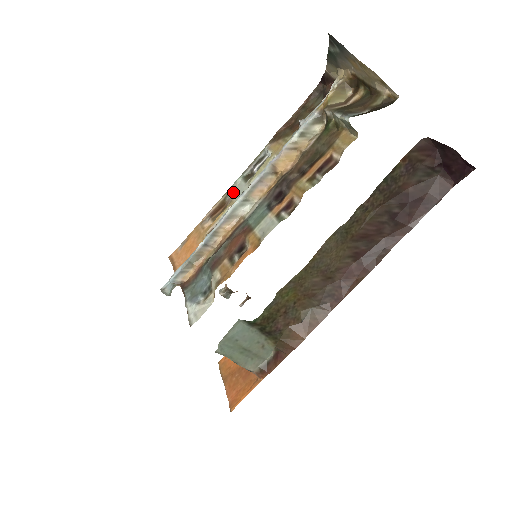
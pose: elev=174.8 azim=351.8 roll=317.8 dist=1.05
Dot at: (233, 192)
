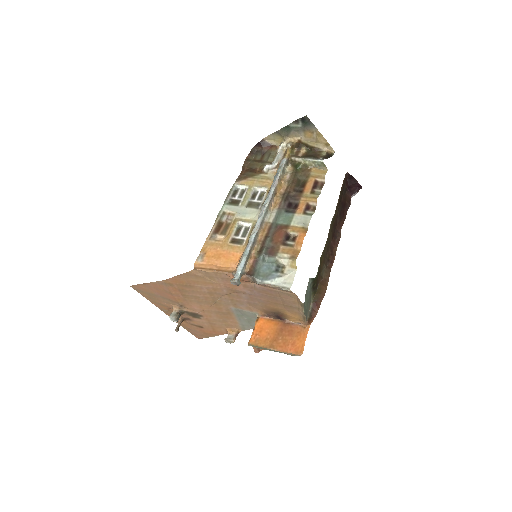
Dot at: (227, 214)
